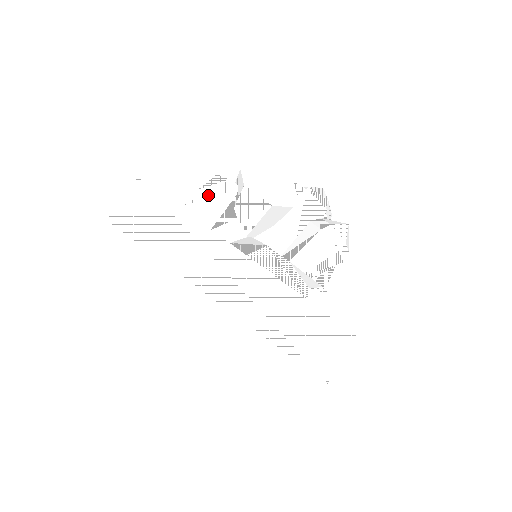
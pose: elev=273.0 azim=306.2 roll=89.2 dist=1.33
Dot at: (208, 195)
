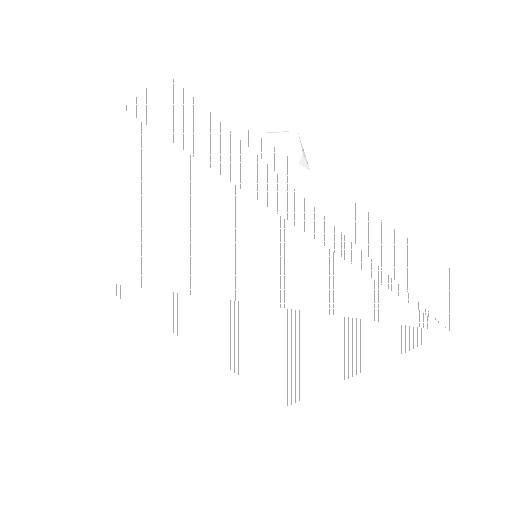
Dot at: occluded
